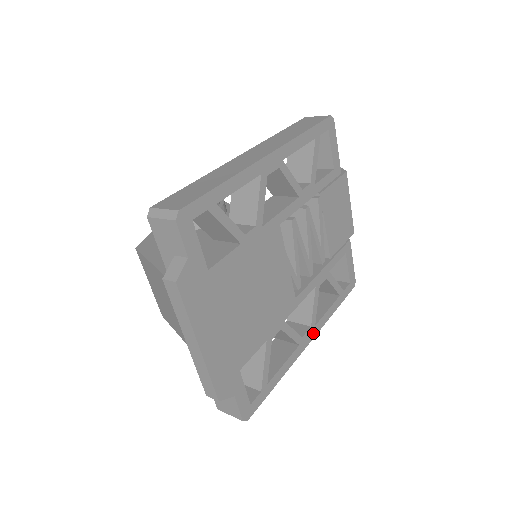
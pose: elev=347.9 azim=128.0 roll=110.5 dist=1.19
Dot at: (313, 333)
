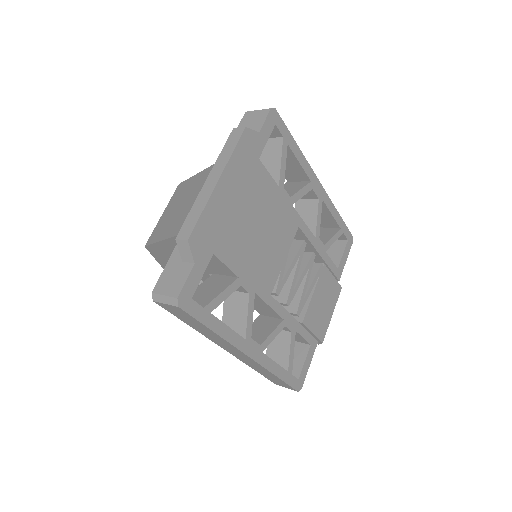
Dot at: (257, 355)
